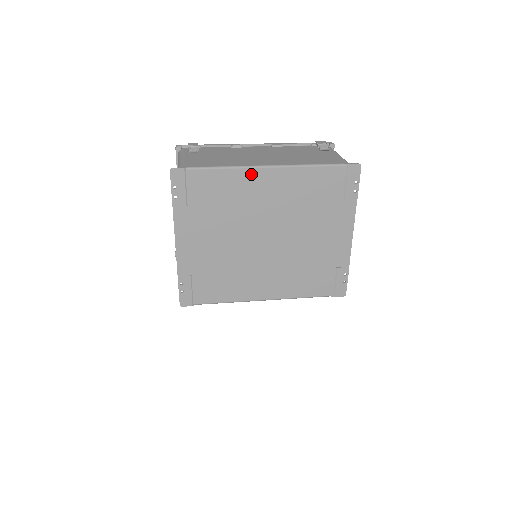
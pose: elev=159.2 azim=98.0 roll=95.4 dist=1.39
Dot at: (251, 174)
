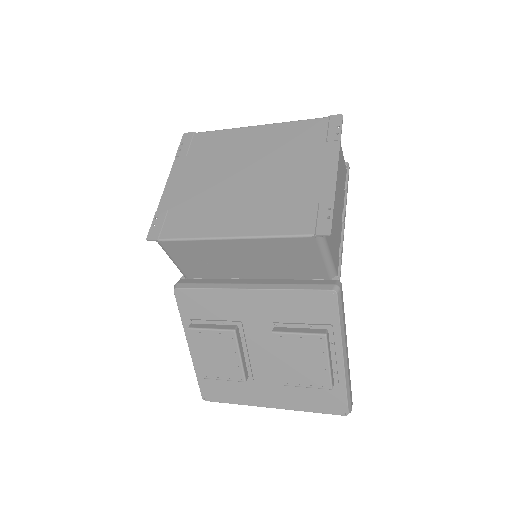
Dot at: (243, 131)
